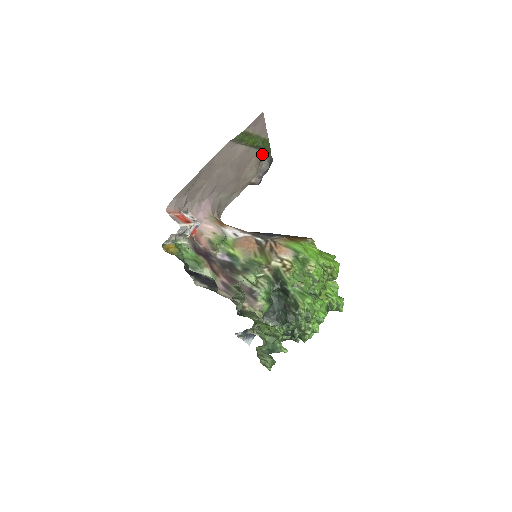
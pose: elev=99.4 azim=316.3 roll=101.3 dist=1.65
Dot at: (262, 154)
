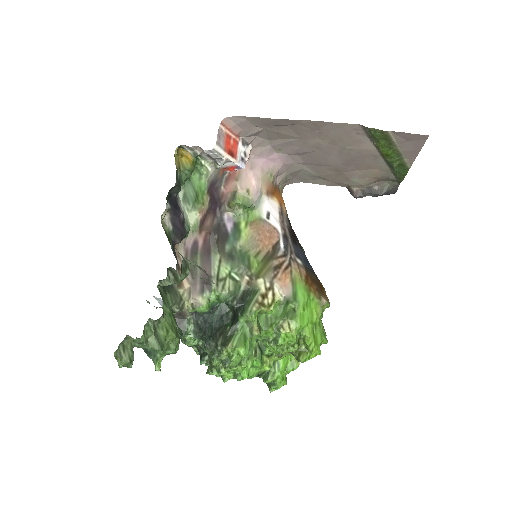
Dot at: (389, 175)
